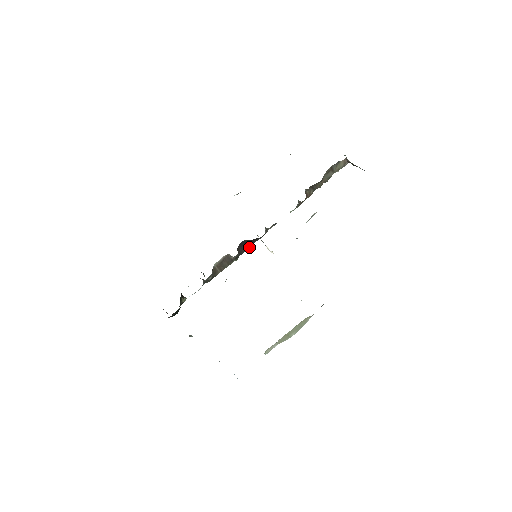
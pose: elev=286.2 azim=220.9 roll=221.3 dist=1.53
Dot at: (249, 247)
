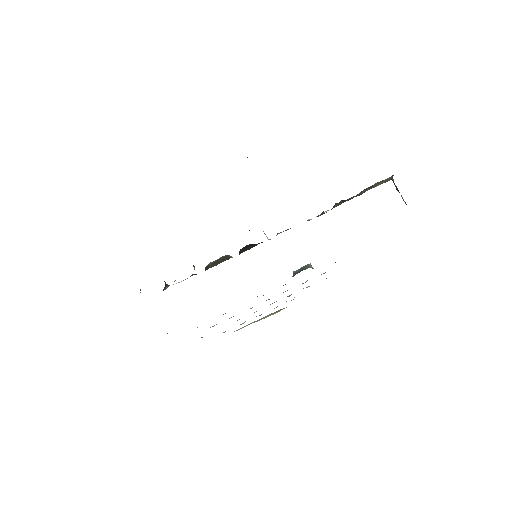
Dot at: (252, 247)
